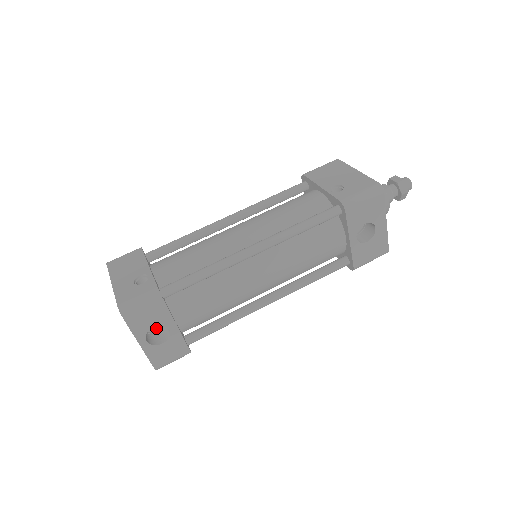
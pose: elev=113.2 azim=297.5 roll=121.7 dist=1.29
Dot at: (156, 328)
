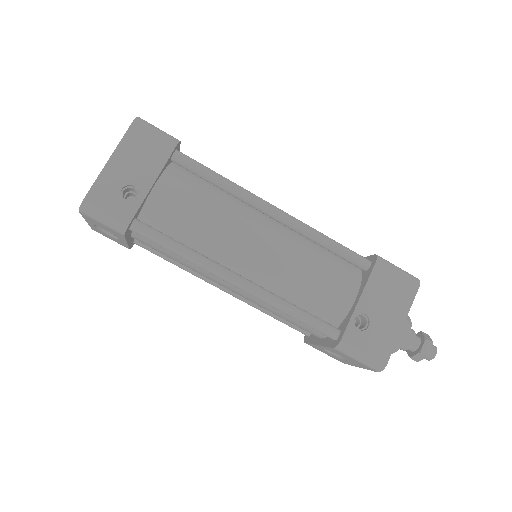
Dot at: occluded
